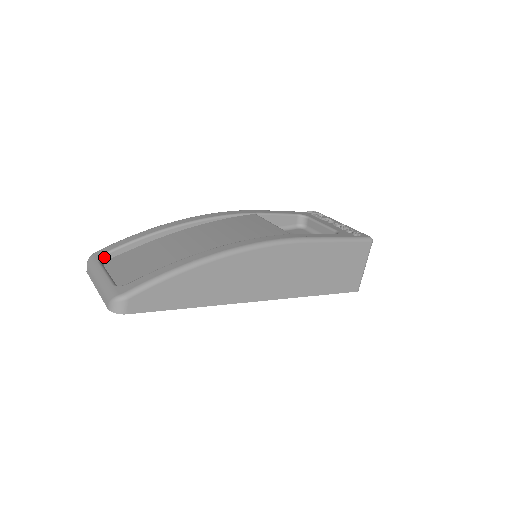
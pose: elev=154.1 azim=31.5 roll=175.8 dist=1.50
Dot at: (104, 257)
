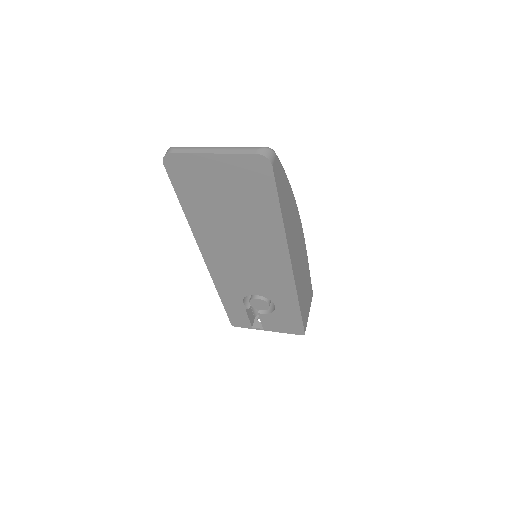
Dot at: occluded
